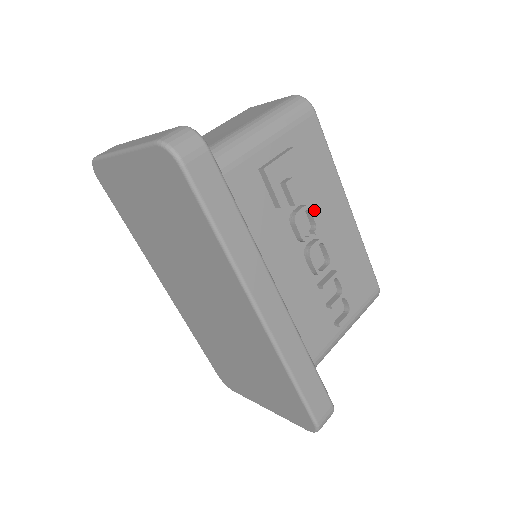
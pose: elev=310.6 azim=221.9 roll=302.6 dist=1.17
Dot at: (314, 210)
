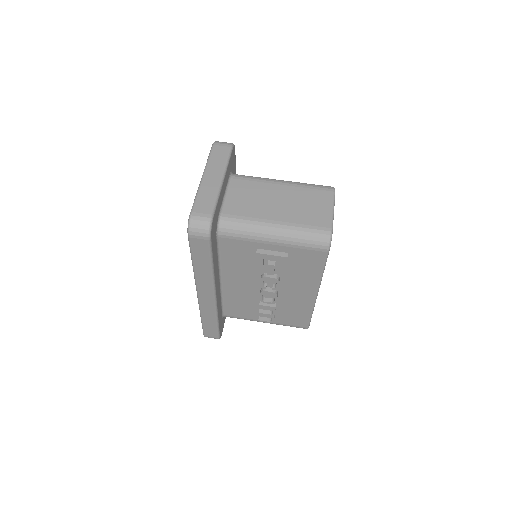
Dot at: (285, 281)
